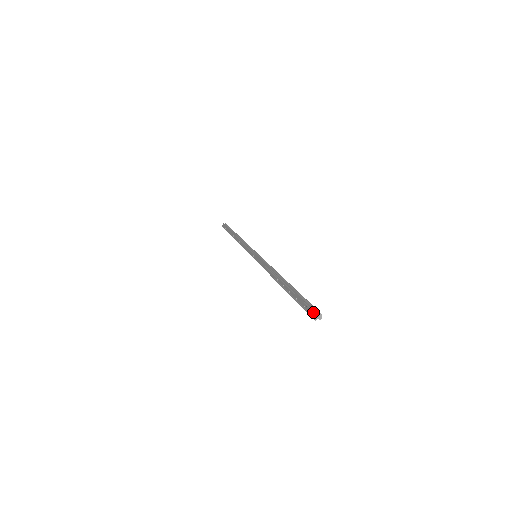
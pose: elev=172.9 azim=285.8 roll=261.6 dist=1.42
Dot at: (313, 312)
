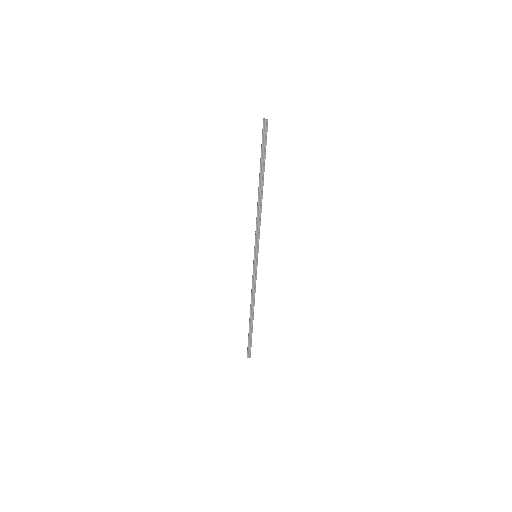
Dot at: (263, 122)
